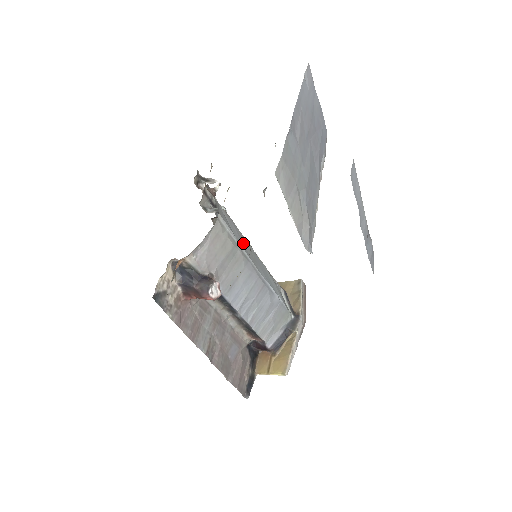
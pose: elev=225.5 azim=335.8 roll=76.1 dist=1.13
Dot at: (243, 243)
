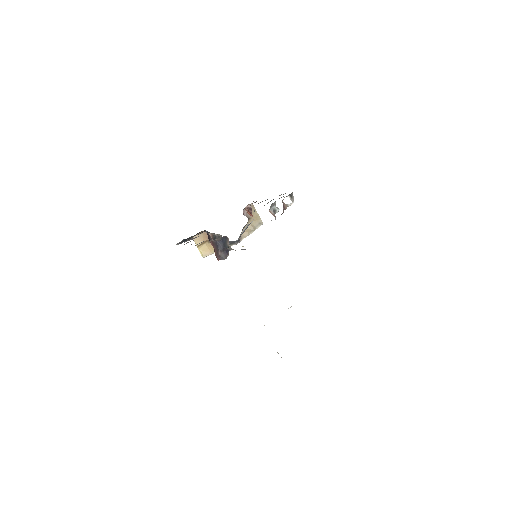
Dot at: occluded
